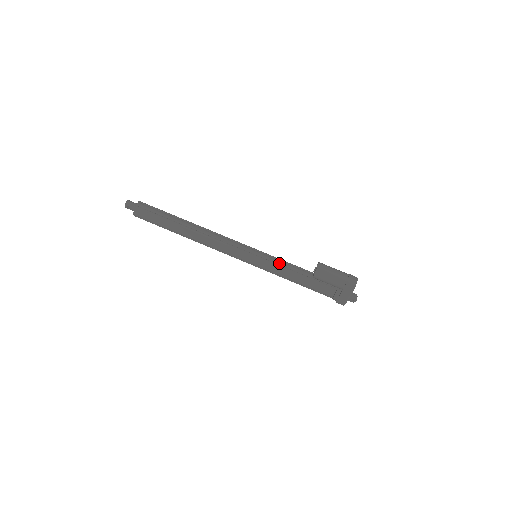
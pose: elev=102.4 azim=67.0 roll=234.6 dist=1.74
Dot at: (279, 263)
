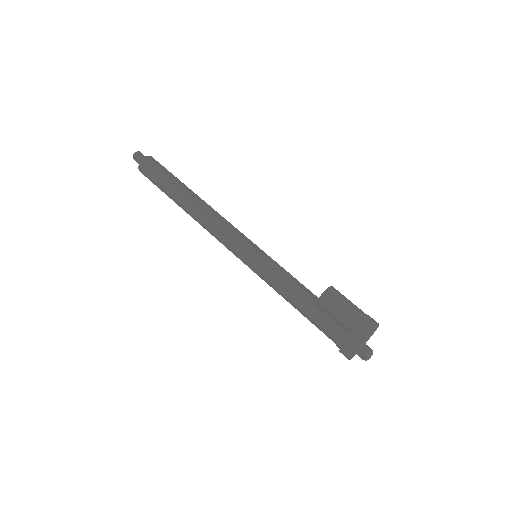
Dot at: (280, 273)
